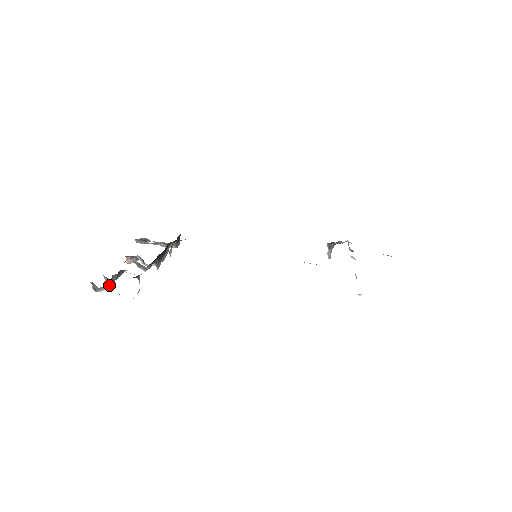
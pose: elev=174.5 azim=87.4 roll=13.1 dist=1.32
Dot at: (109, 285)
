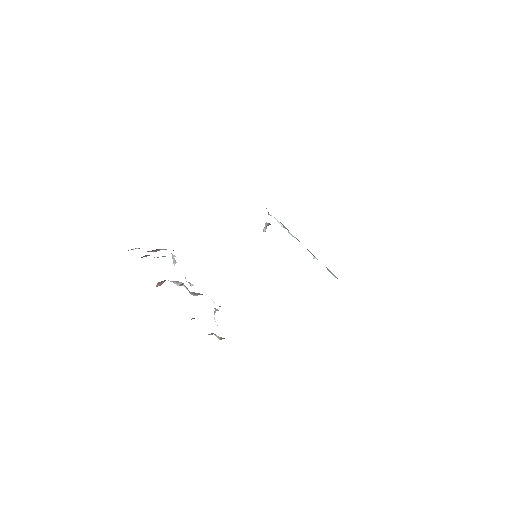
Dot at: occluded
